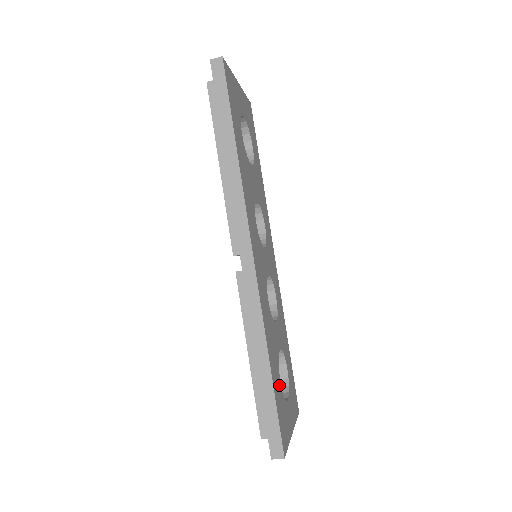
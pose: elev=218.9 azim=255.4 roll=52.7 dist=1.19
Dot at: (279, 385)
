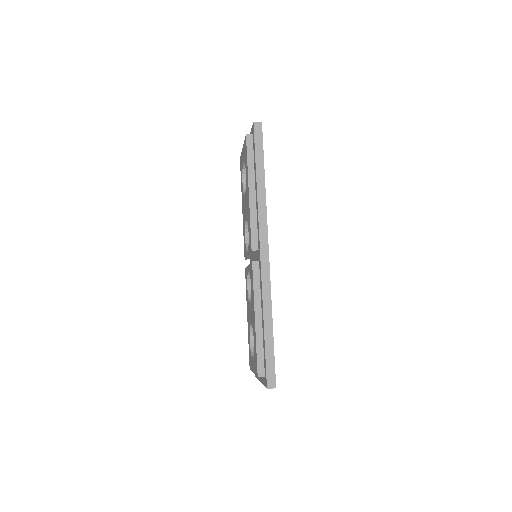
Dot at: occluded
